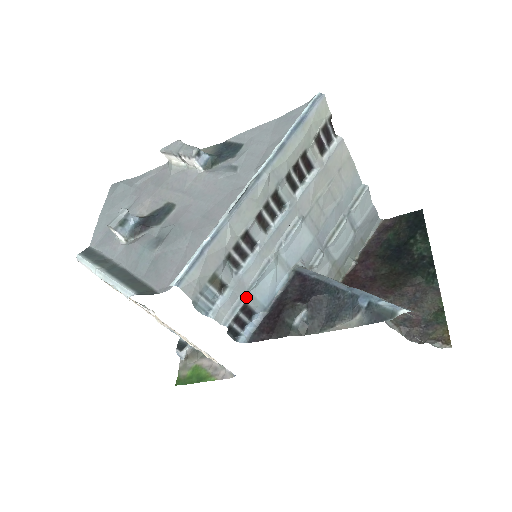
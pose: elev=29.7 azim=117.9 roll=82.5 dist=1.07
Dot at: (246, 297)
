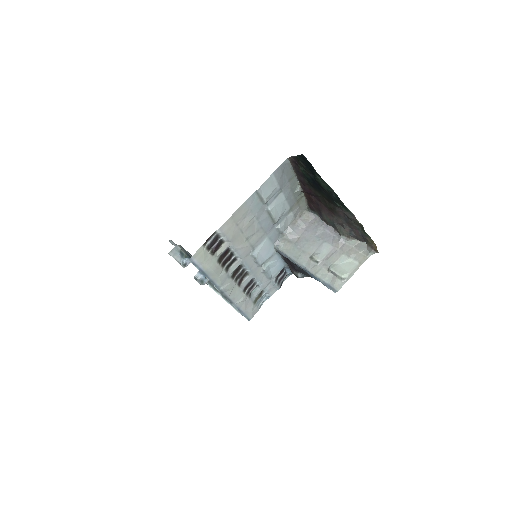
Dot at: (273, 280)
